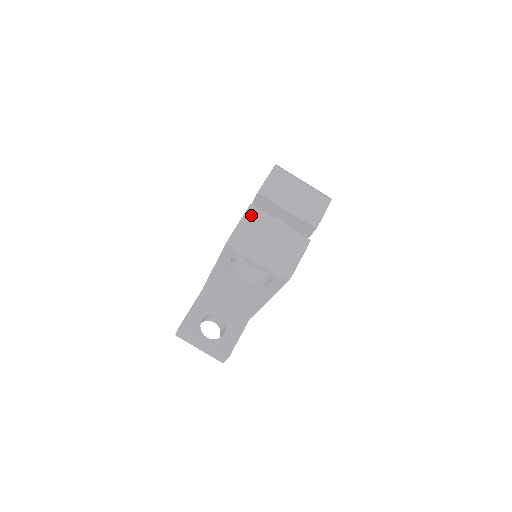
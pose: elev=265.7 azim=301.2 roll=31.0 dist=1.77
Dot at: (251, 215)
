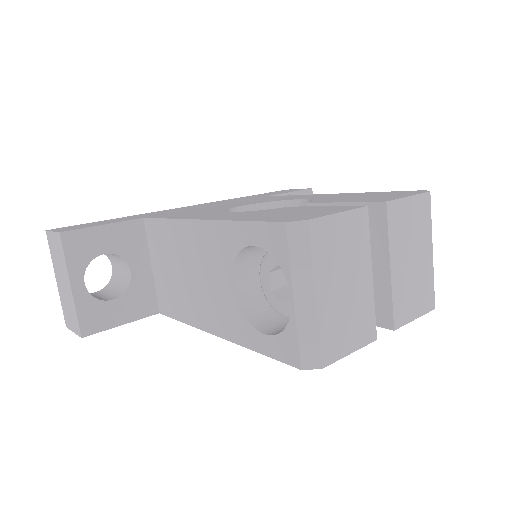
Dot at: (354, 222)
